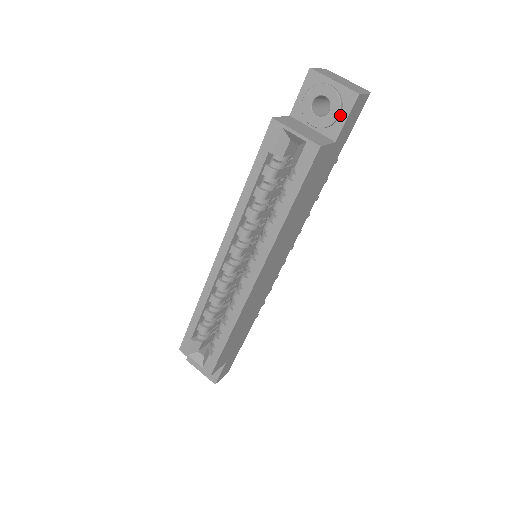
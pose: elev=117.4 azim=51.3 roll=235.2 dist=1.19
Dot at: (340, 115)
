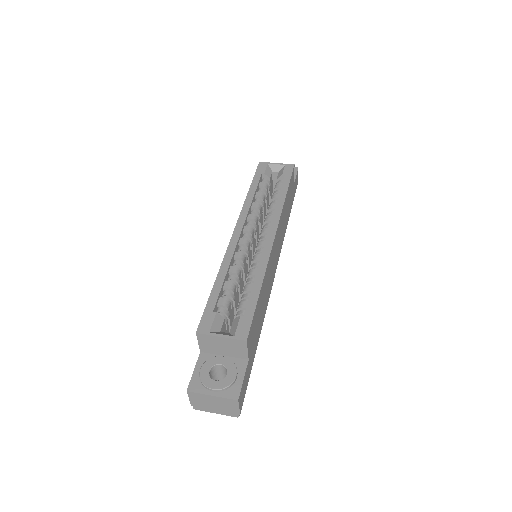
Dot at: occluded
